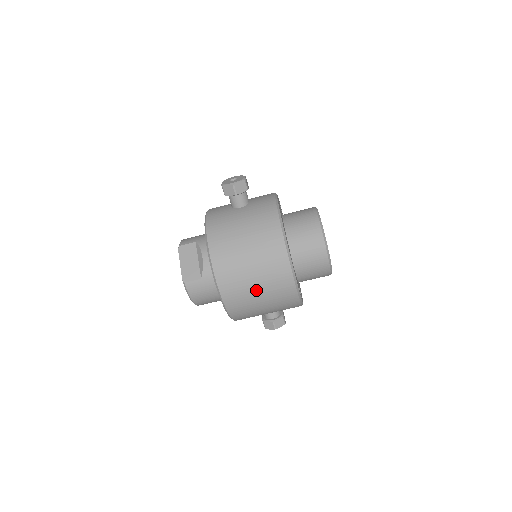
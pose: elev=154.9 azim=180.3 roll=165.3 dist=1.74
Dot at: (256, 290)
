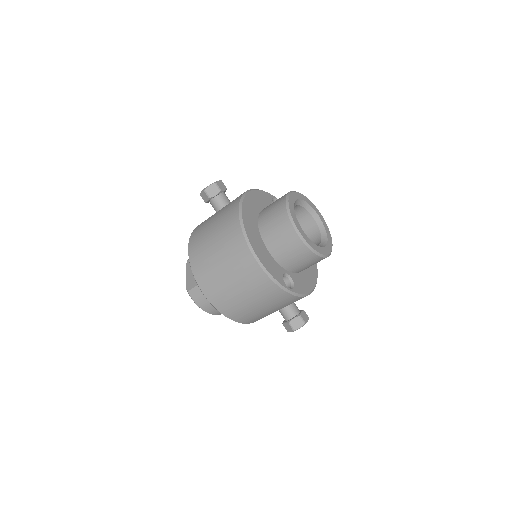
Dot at: (230, 283)
